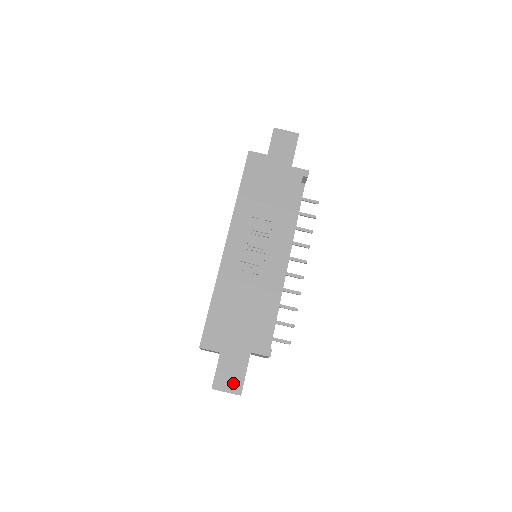
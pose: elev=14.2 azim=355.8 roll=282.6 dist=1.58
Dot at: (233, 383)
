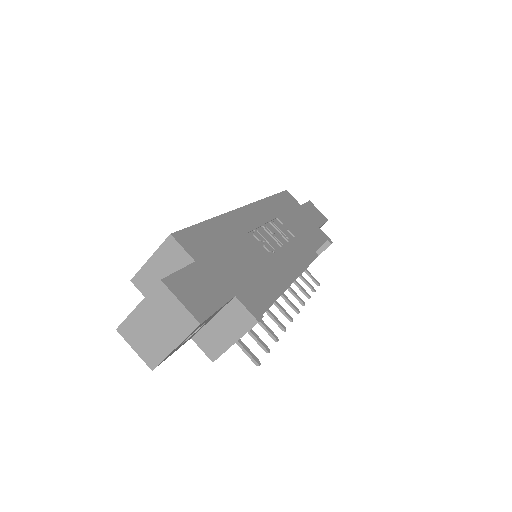
Dot at: (196, 301)
